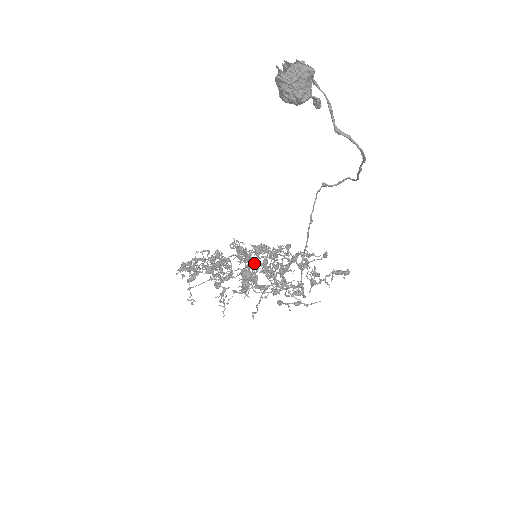
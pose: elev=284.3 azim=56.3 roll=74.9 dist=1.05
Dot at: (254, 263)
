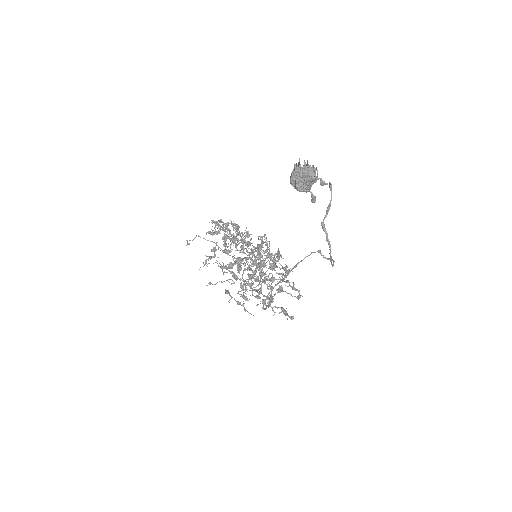
Dot at: (255, 260)
